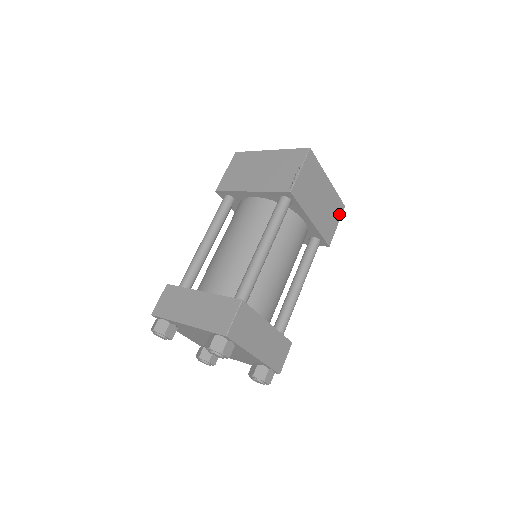
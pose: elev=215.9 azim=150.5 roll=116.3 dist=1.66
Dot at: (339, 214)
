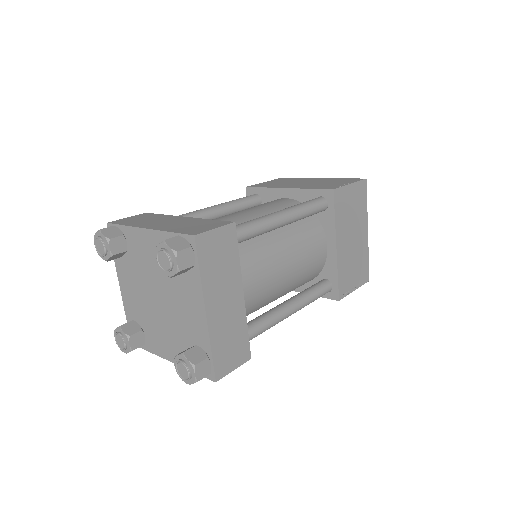
Dot at: (361, 280)
